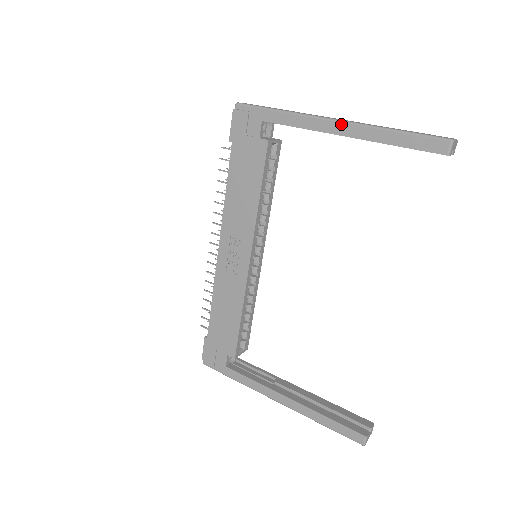
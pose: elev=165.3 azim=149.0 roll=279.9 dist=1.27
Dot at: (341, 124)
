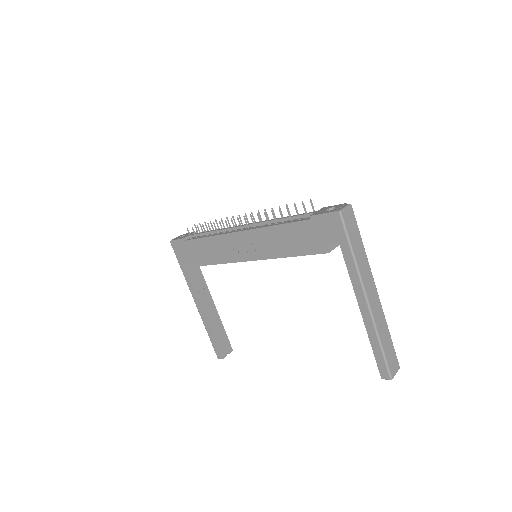
Dot at: (367, 308)
